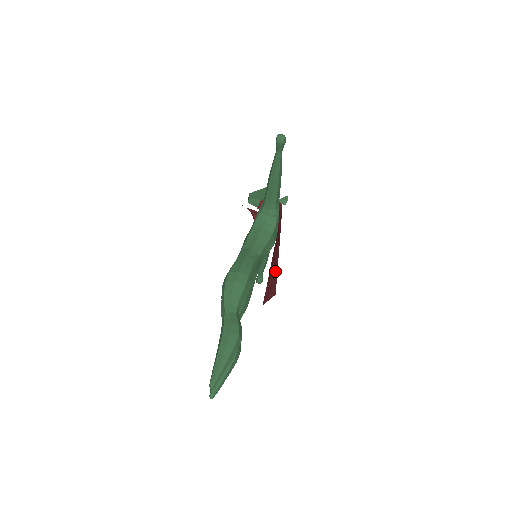
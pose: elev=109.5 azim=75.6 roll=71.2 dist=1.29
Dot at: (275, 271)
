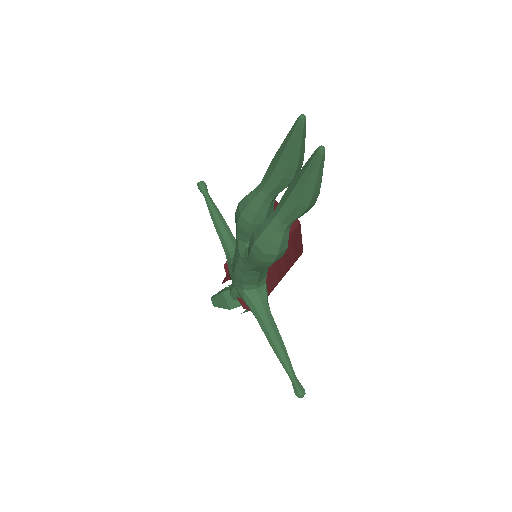
Dot at: occluded
